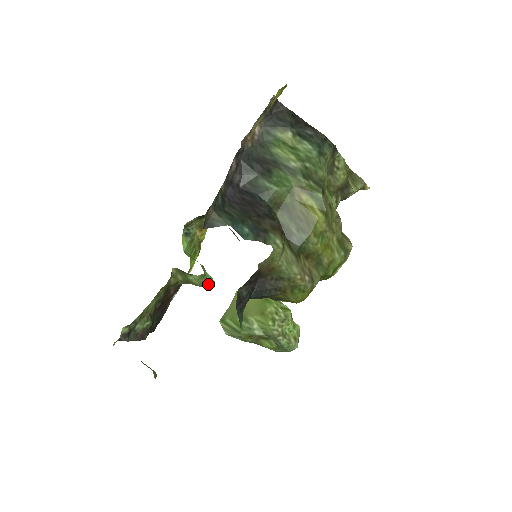
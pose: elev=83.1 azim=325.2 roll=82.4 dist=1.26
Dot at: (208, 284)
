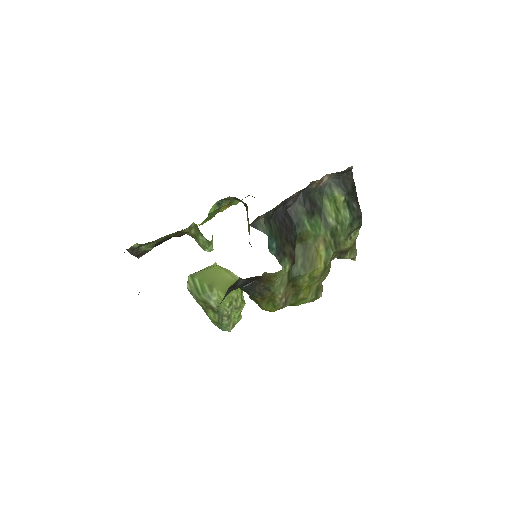
Dot at: (208, 249)
